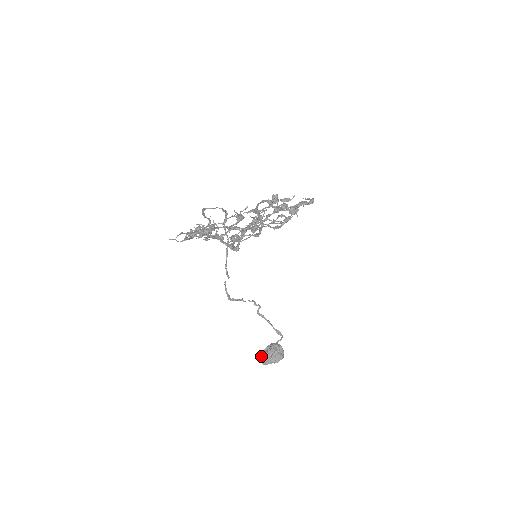
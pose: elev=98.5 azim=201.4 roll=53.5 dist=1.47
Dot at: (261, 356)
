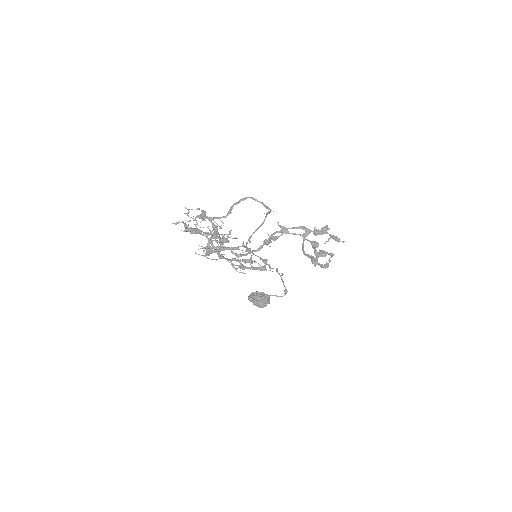
Dot at: (251, 293)
